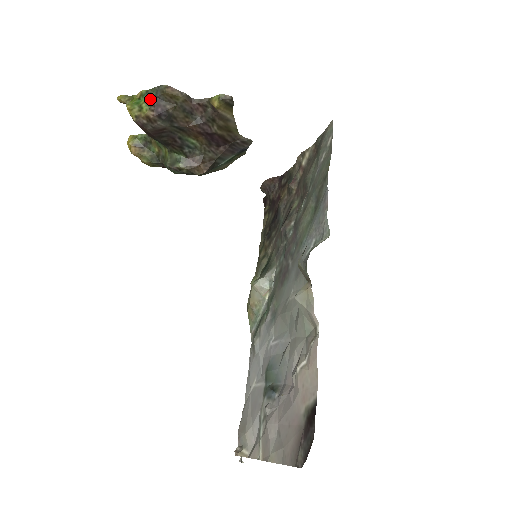
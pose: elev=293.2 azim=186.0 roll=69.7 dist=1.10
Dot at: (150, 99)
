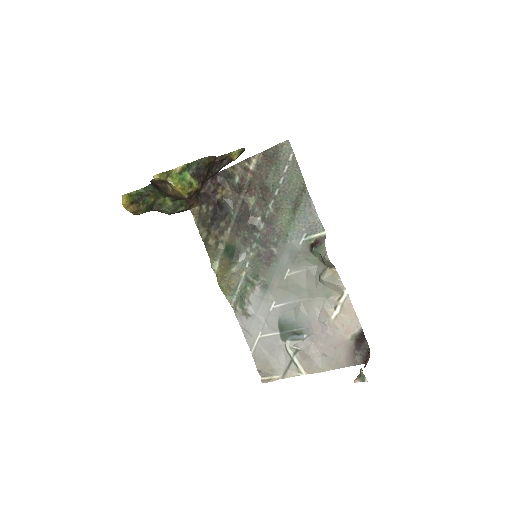
Dot at: (194, 172)
